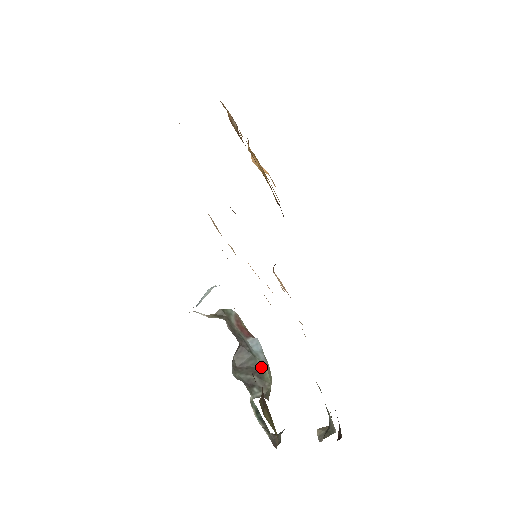
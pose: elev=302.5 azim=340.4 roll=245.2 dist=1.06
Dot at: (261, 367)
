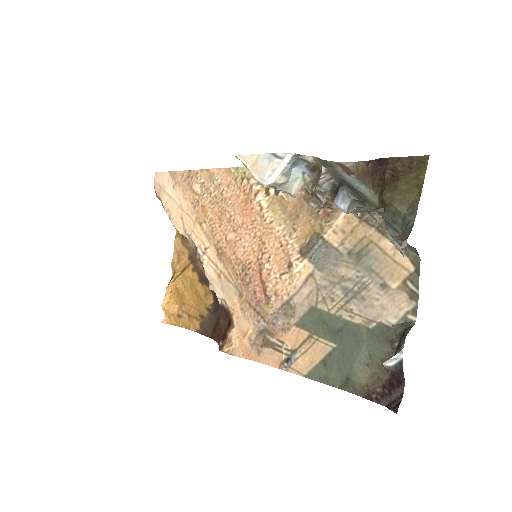
Dot at: (364, 195)
